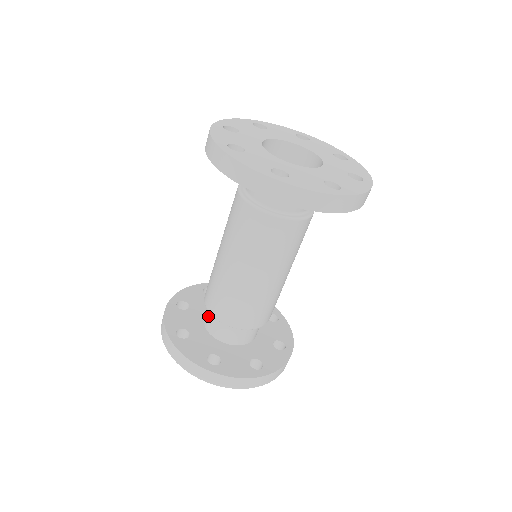
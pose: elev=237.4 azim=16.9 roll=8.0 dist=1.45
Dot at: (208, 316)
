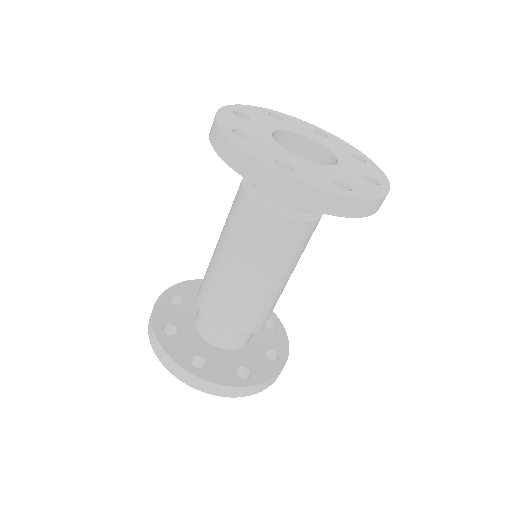
Dot at: (199, 314)
